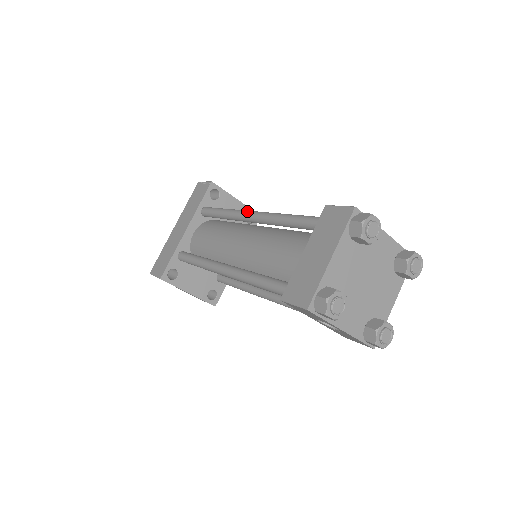
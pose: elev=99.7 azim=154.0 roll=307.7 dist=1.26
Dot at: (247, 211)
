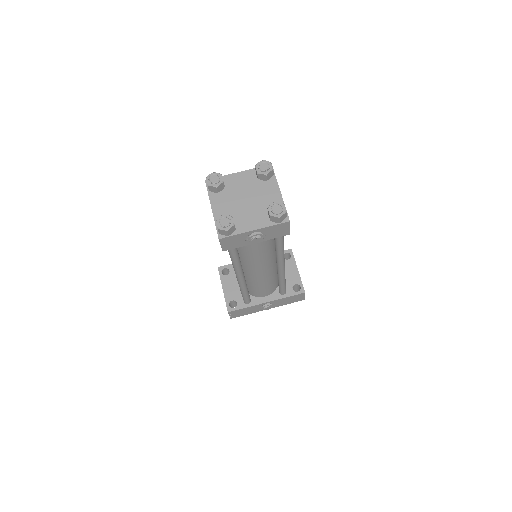
Dot at: occluded
